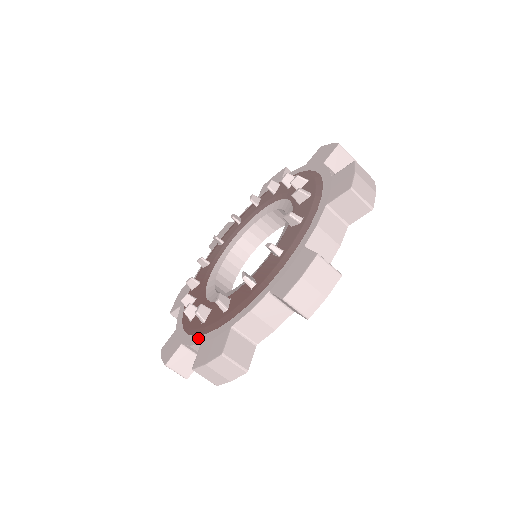
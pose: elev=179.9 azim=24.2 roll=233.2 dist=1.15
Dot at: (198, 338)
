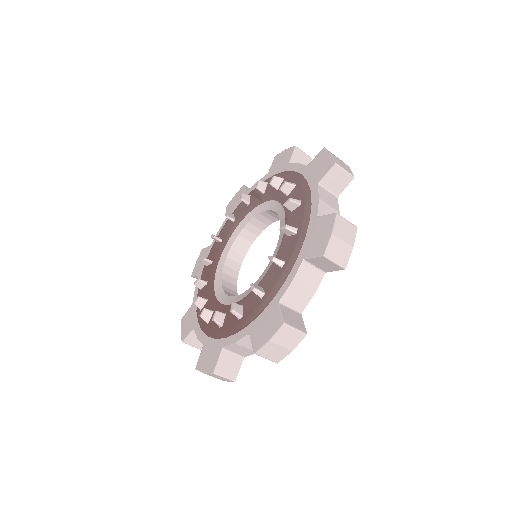
Dot at: (203, 336)
